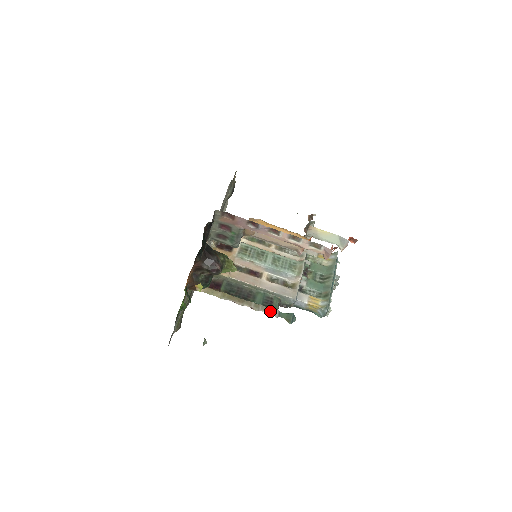
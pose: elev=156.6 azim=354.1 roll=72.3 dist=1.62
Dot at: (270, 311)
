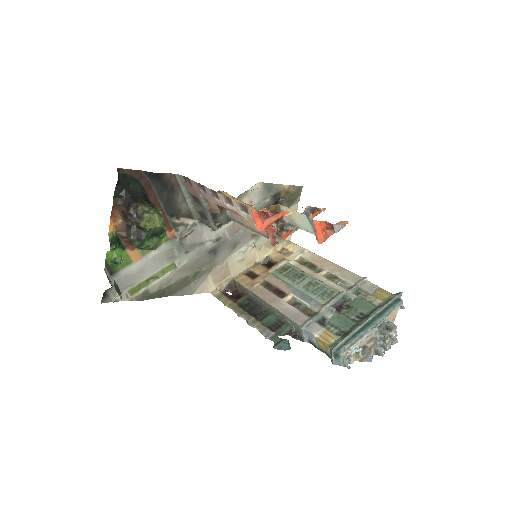
Dot at: (264, 330)
